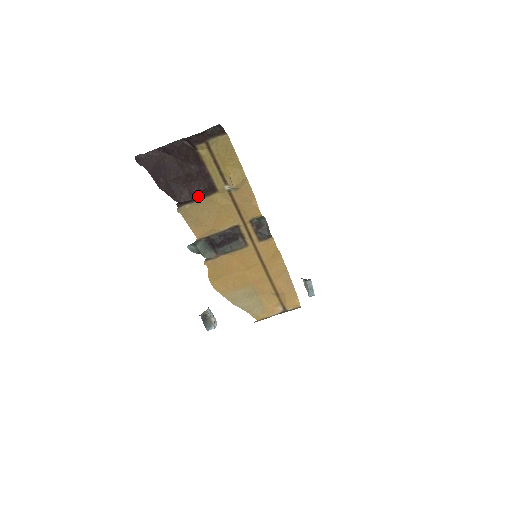
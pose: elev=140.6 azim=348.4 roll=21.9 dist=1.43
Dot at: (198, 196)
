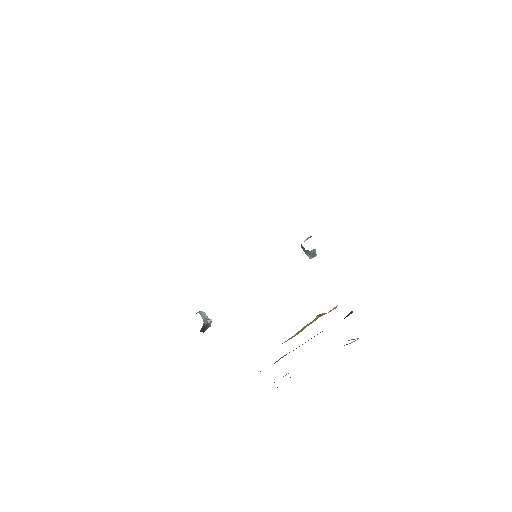
Dot at: occluded
